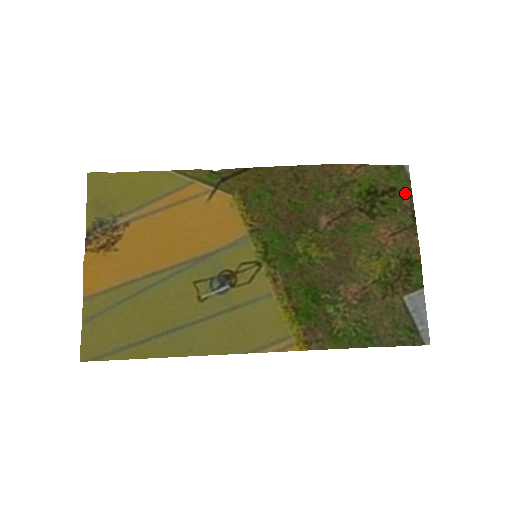
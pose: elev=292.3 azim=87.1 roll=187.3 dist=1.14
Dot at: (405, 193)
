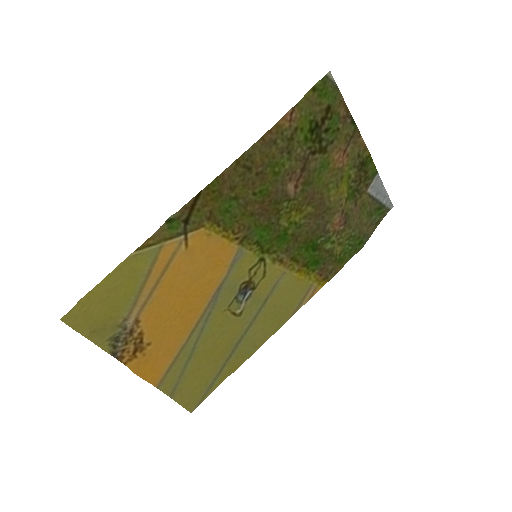
Dot at: (338, 103)
